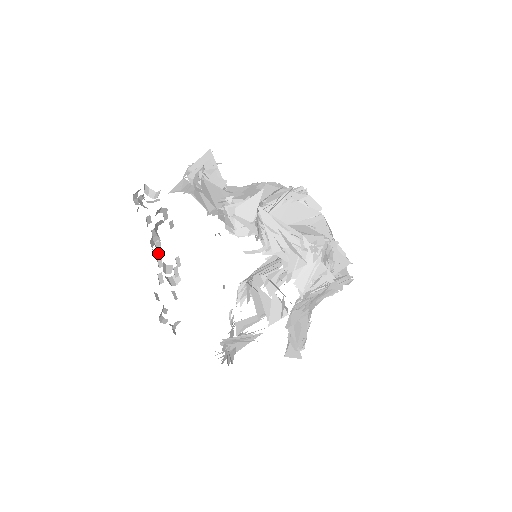
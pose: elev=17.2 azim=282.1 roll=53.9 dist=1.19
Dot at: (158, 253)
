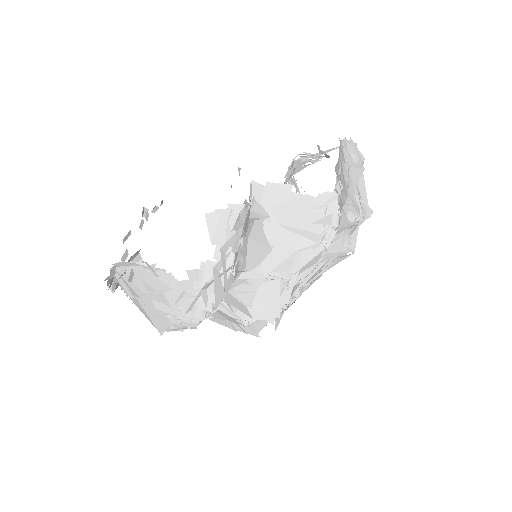
Dot at: occluded
